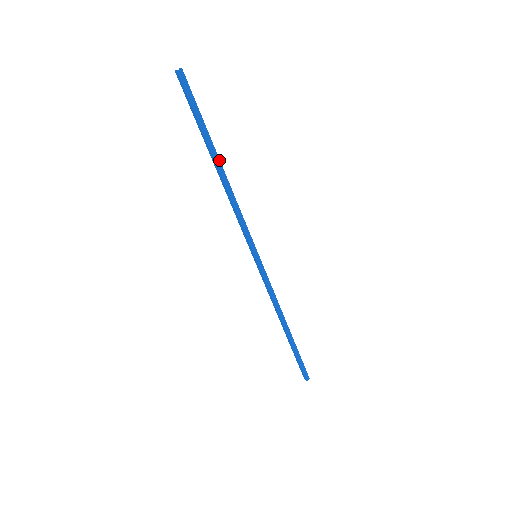
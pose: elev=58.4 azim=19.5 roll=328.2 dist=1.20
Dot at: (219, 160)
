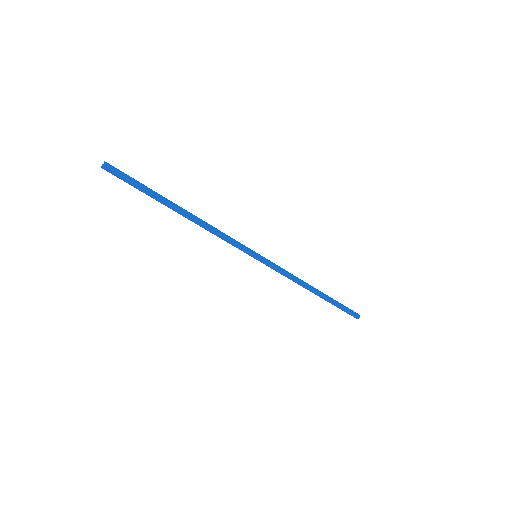
Dot at: (178, 209)
